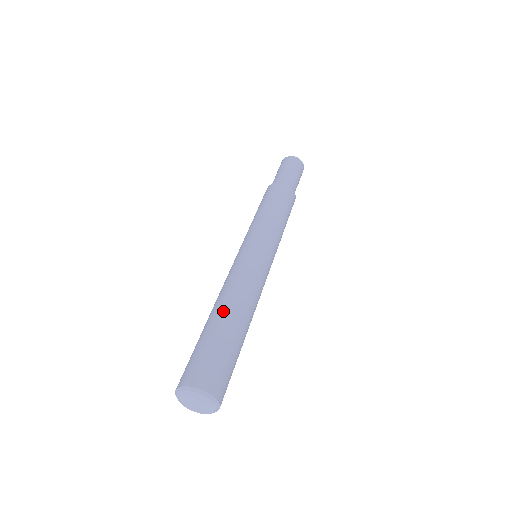
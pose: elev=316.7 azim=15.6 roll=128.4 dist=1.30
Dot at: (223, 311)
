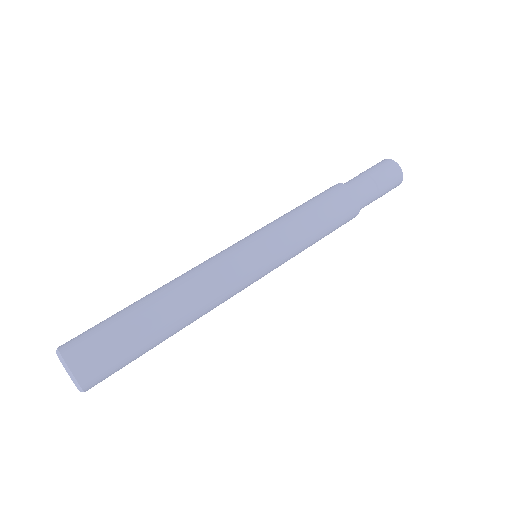
Dot at: (168, 312)
